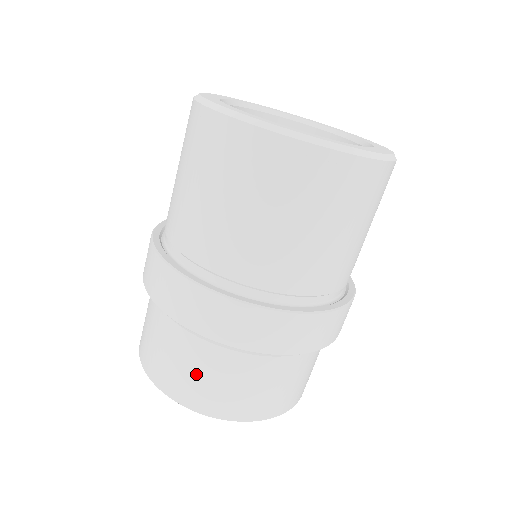
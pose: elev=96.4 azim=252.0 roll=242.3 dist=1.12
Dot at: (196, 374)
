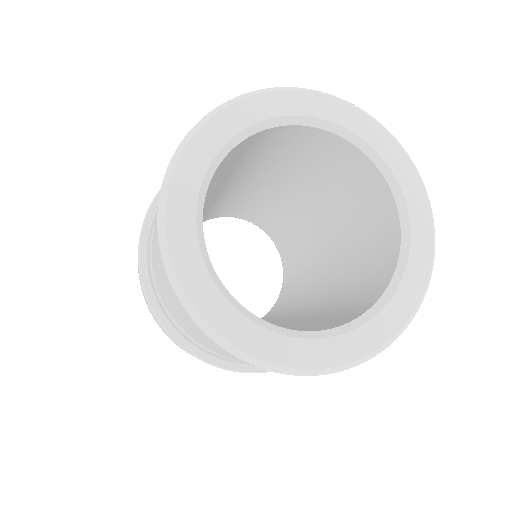
Dot at: occluded
